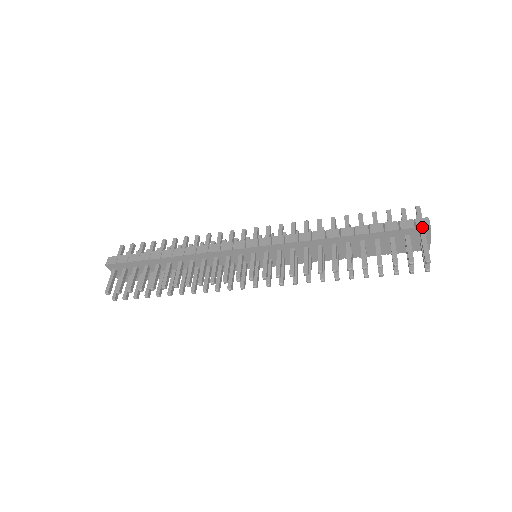
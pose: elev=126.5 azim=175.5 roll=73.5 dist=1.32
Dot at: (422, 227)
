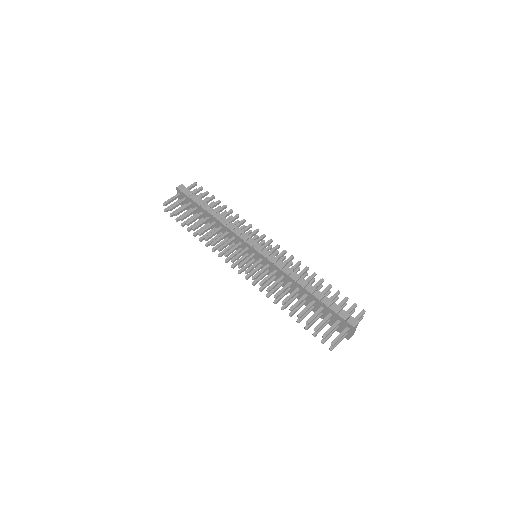
Dot at: (349, 323)
